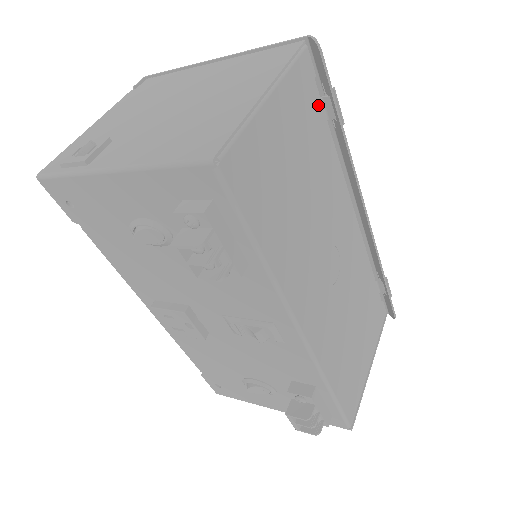
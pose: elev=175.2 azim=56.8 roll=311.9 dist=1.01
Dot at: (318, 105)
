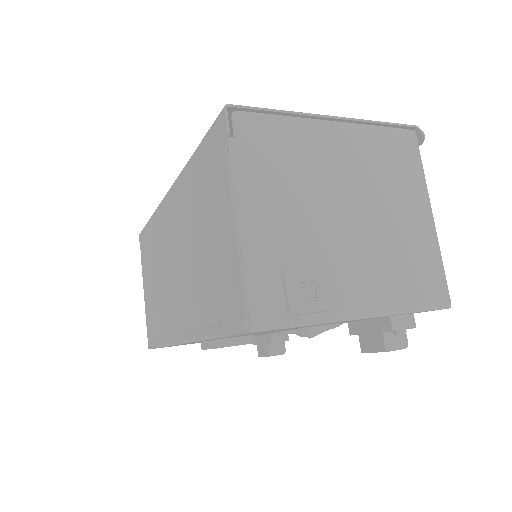
Dot at: occluded
